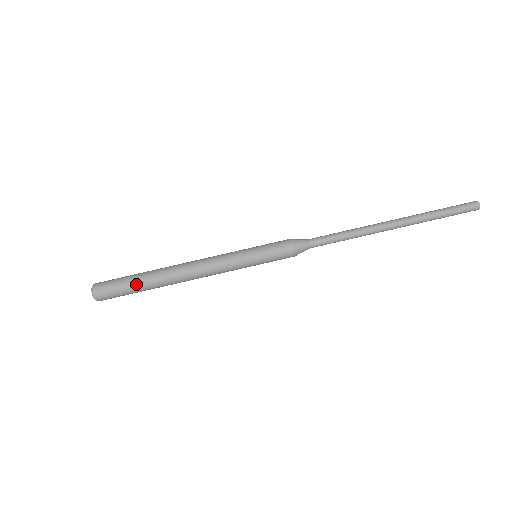
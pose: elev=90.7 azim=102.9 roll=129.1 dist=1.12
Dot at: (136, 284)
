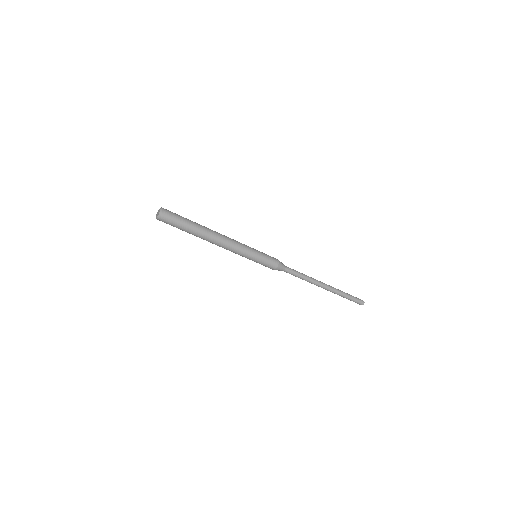
Dot at: occluded
